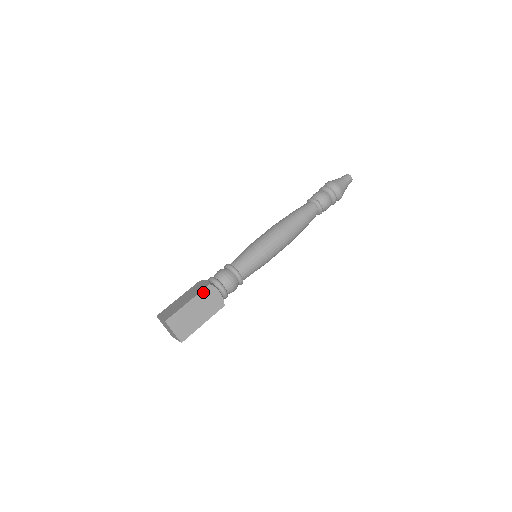
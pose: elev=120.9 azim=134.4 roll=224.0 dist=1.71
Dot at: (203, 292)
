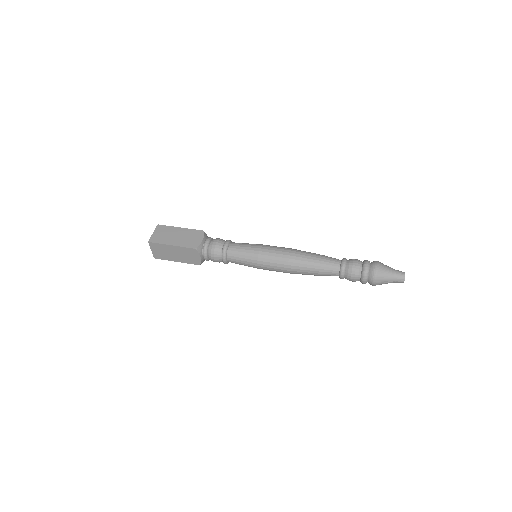
Dot at: (195, 231)
